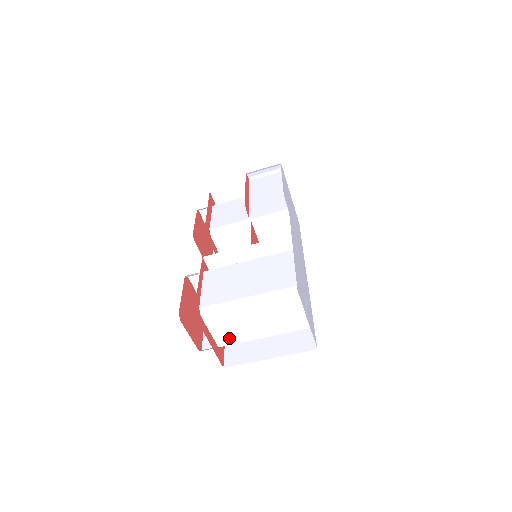
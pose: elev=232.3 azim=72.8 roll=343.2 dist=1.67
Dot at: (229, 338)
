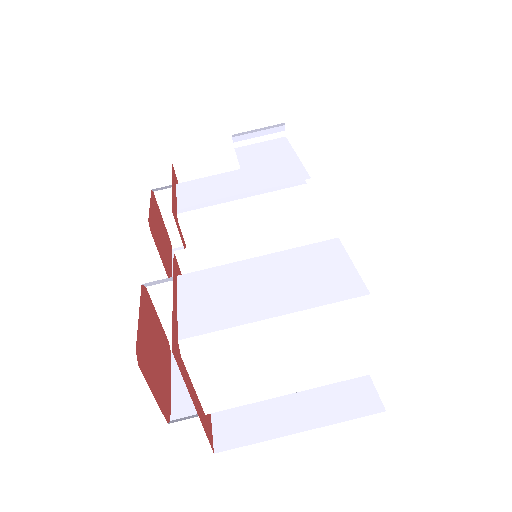
Dot at: (228, 397)
